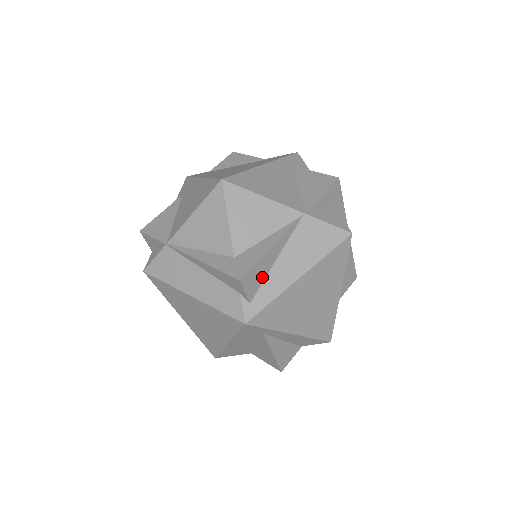
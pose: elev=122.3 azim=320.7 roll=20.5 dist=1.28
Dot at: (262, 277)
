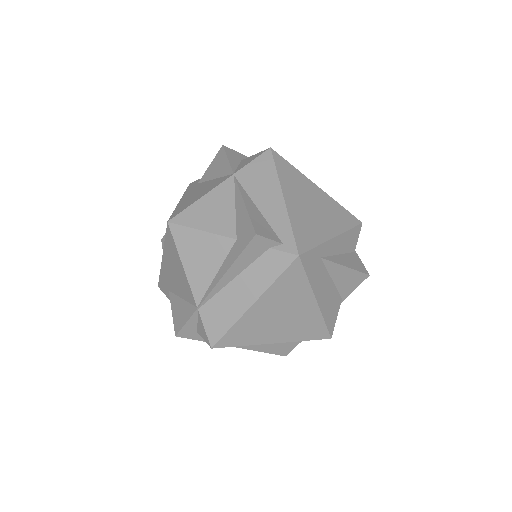
Dot at: (266, 224)
